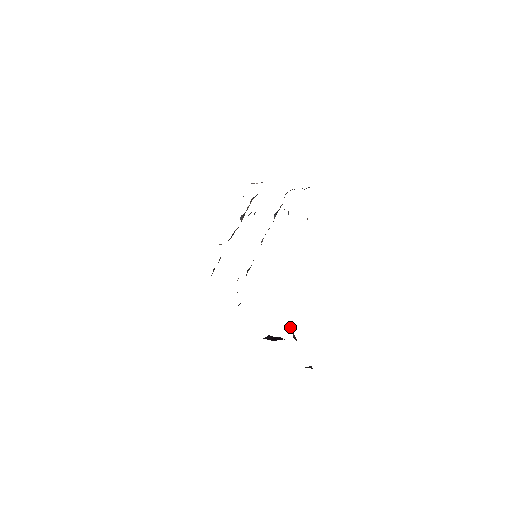
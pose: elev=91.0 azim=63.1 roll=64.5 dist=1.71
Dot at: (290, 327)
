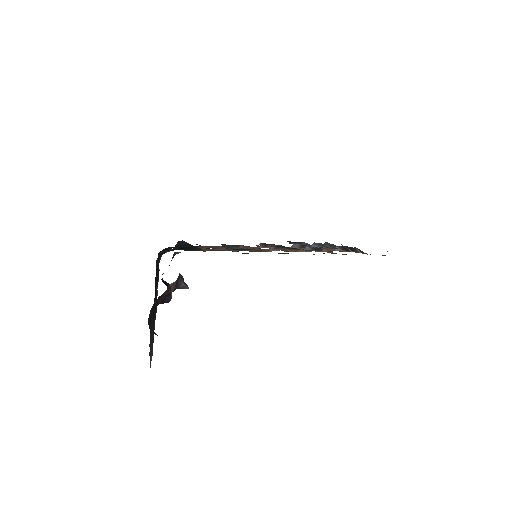
Dot at: (182, 281)
